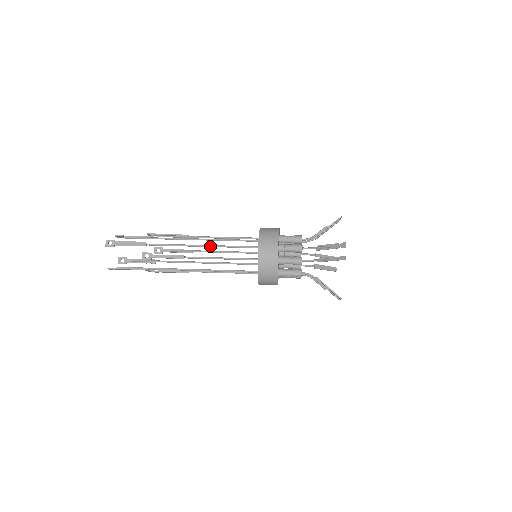
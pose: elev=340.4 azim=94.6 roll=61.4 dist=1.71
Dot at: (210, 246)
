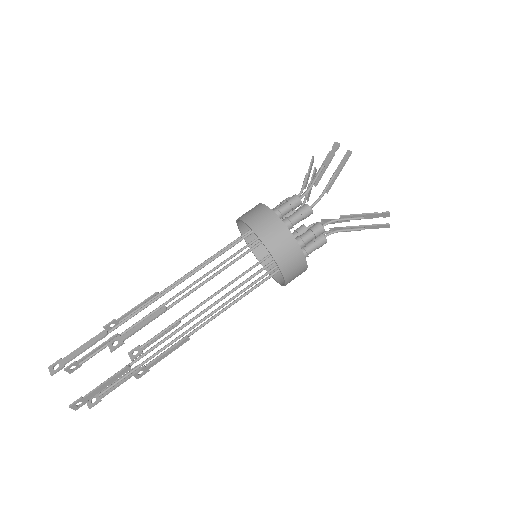
Dot at: occluded
